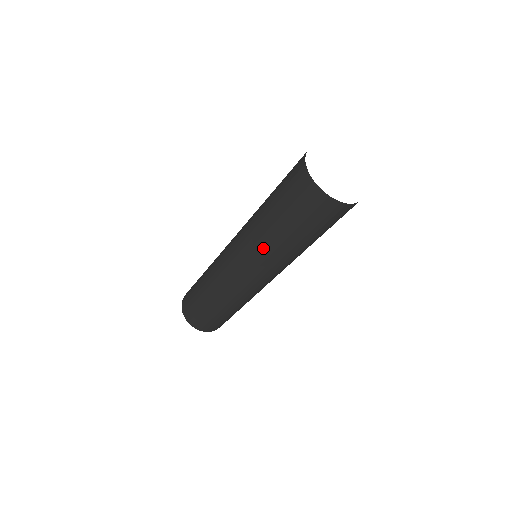
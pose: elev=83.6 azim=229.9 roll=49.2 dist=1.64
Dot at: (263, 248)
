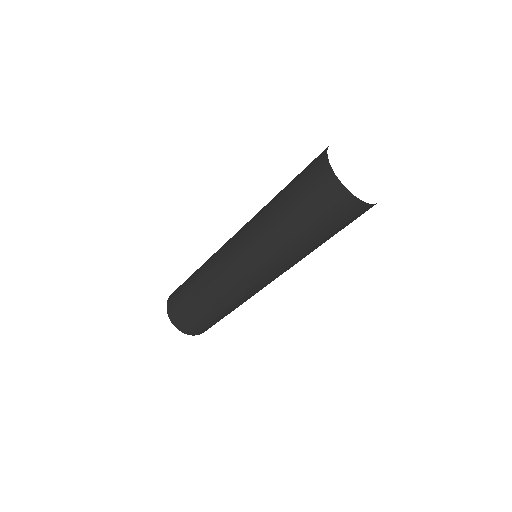
Dot at: (258, 218)
